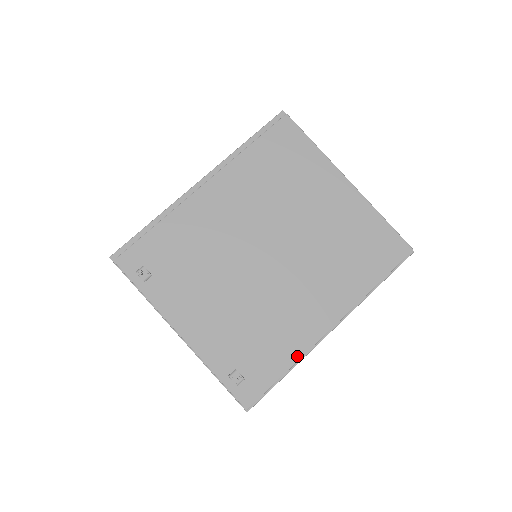
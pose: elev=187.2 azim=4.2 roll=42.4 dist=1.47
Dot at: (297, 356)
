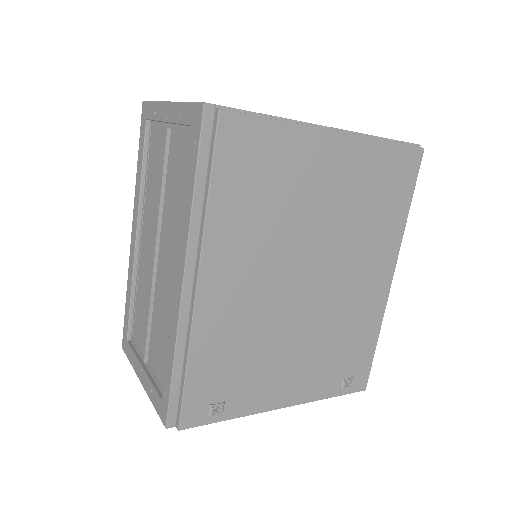
Dot at: (379, 324)
